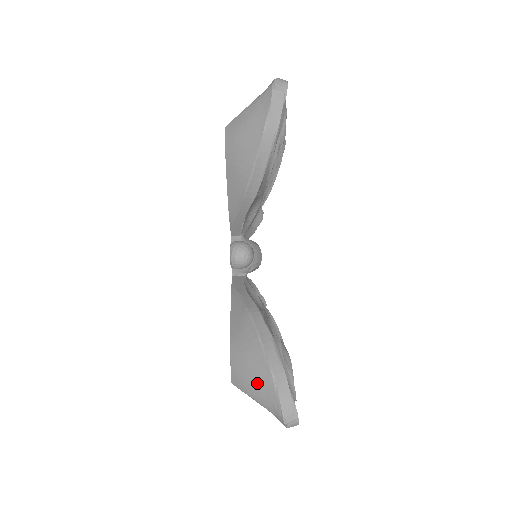
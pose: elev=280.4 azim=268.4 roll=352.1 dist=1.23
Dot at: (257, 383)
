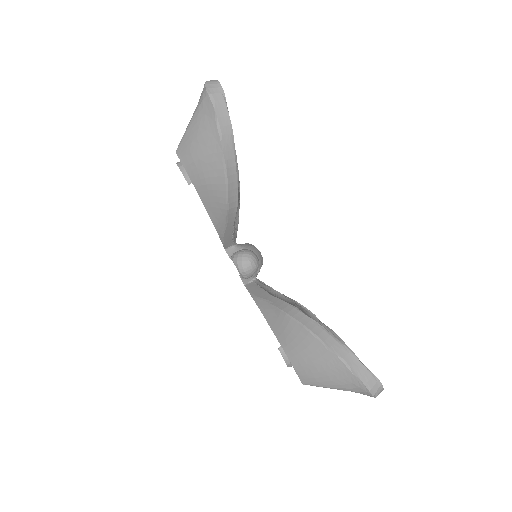
Dot at: (329, 373)
